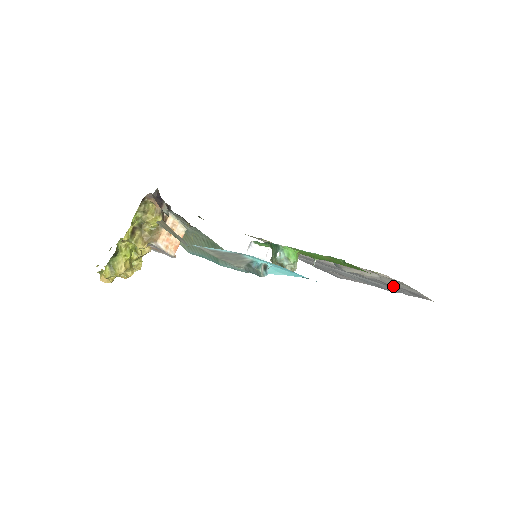
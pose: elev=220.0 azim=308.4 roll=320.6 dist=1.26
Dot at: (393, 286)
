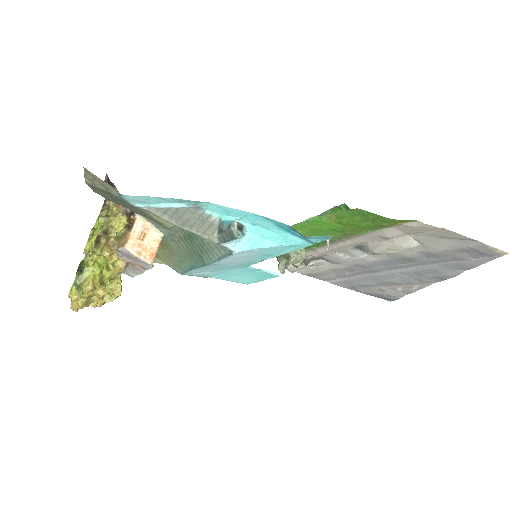
Dot at: (445, 254)
